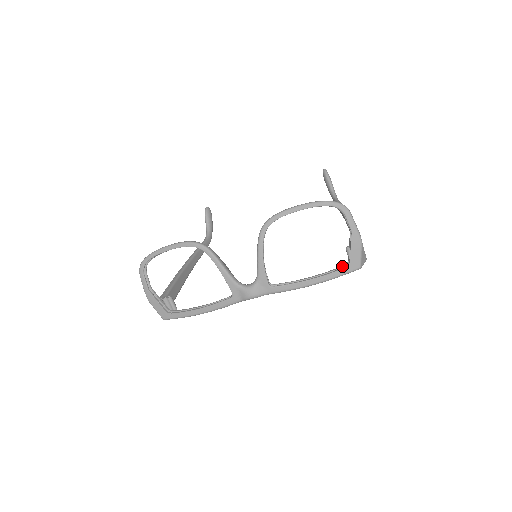
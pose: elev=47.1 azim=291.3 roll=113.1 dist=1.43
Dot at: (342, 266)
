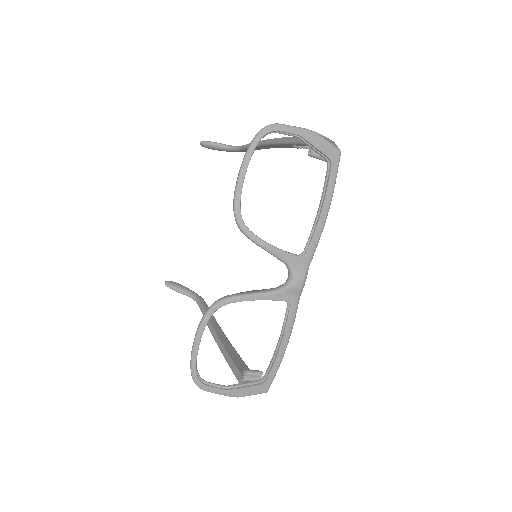
Dot at: (327, 169)
